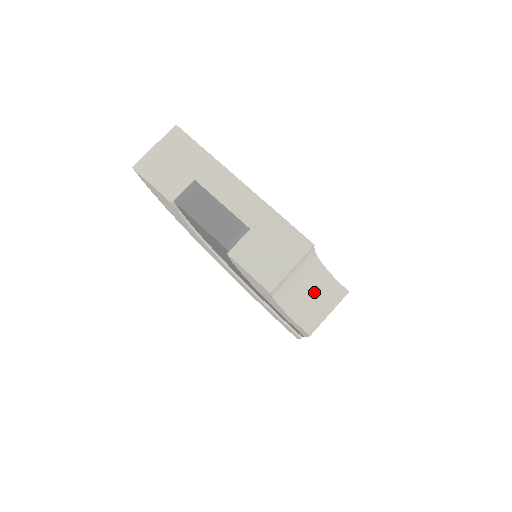
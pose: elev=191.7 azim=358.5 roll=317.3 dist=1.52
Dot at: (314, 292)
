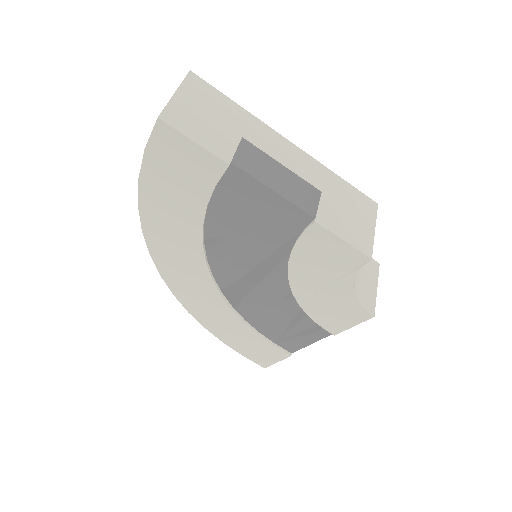
Dot at: (361, 268)
